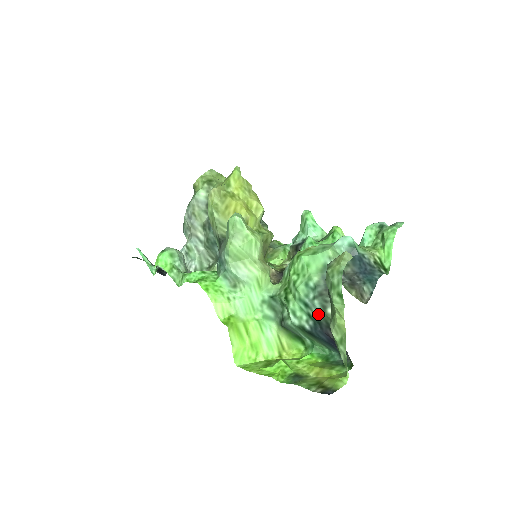
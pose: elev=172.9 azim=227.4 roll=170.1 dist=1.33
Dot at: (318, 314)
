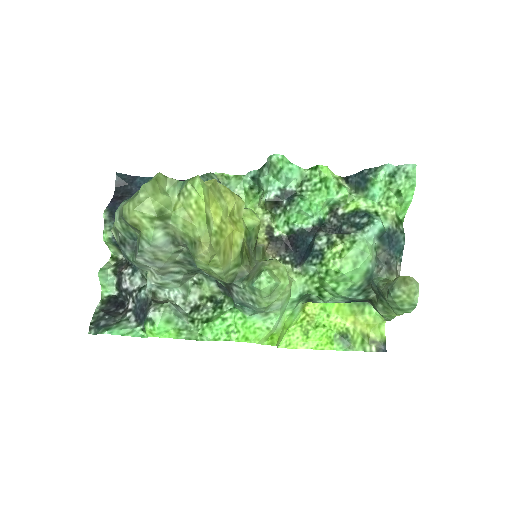
Dot at: (360, 300)
